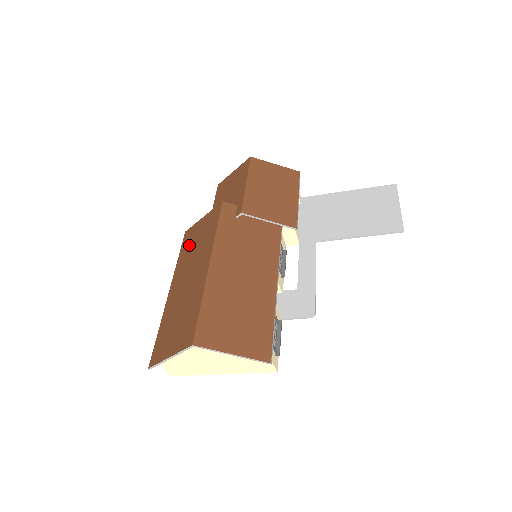
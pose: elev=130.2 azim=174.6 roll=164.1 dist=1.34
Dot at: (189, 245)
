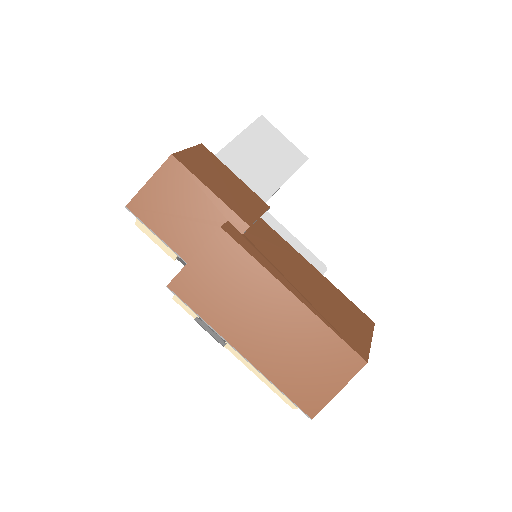
Dot at: (209, 296)
